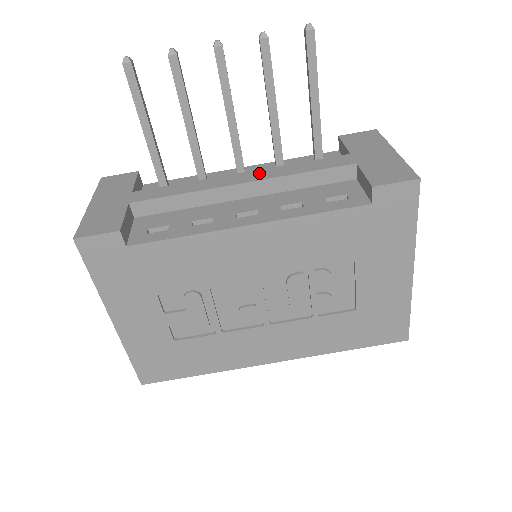
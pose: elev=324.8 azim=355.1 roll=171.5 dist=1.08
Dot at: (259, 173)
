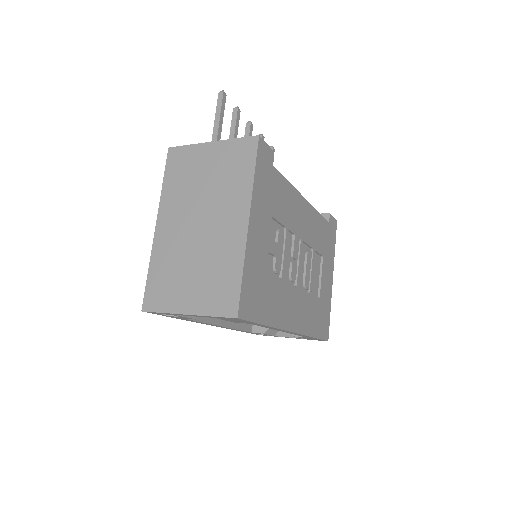
Dot at: occluded
